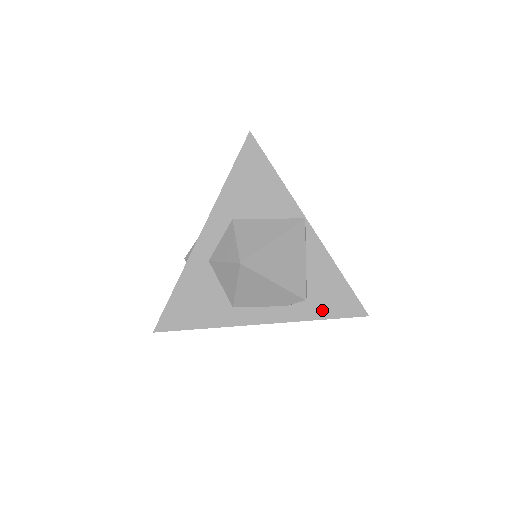
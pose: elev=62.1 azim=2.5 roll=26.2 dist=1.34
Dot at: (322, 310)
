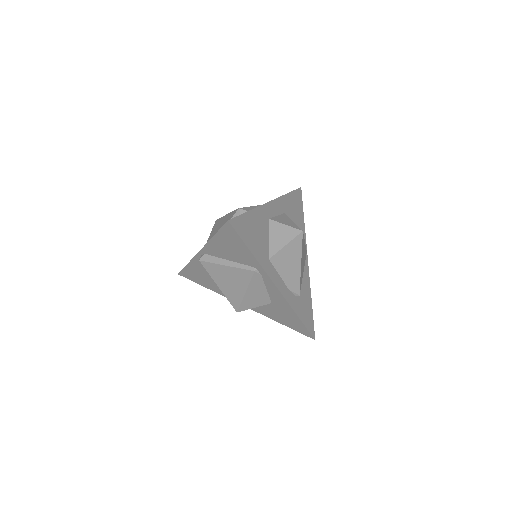
Dot at: (301, 312)
